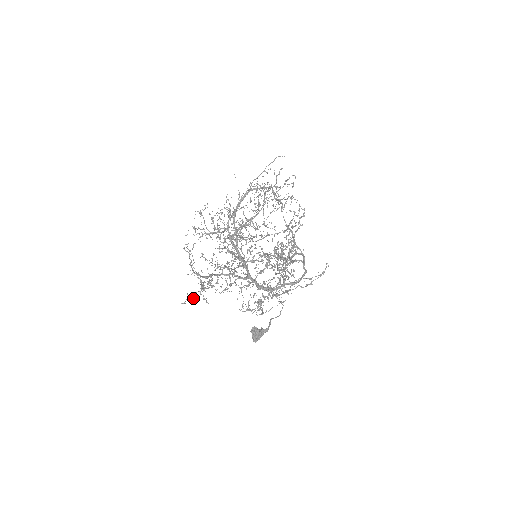
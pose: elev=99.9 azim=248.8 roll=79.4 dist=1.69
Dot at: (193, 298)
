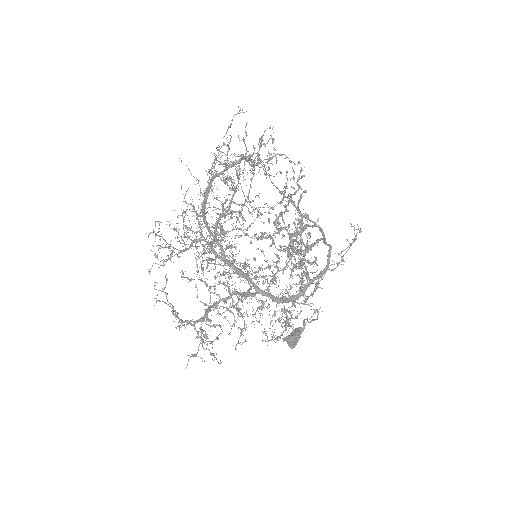
Dot at: (196, 356)
